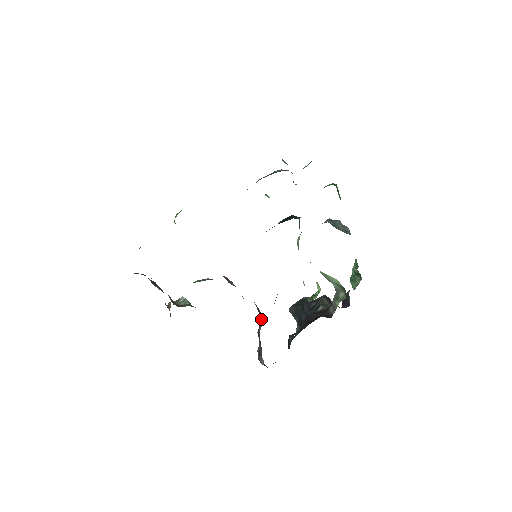
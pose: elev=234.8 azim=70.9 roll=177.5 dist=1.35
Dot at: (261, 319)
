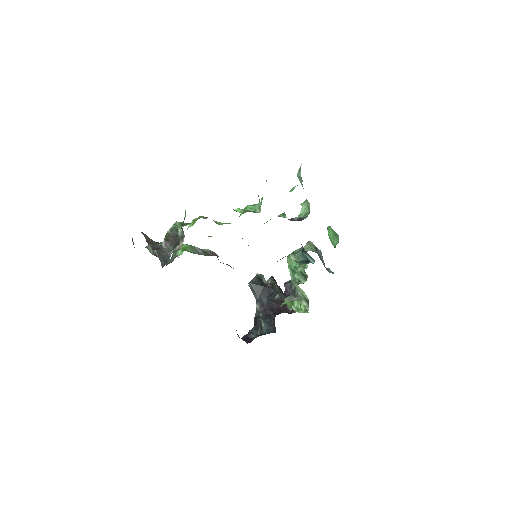
Dot at: occluded
